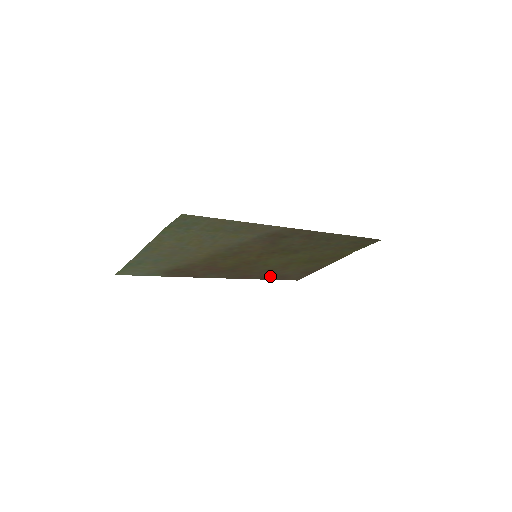
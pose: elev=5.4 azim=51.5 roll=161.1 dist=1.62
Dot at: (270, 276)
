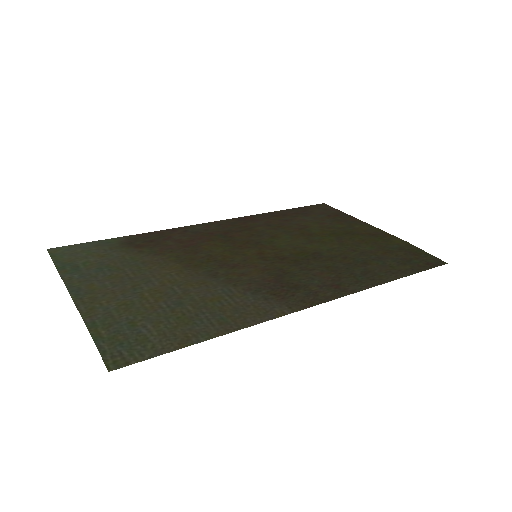
Dot at: (283, 215)
